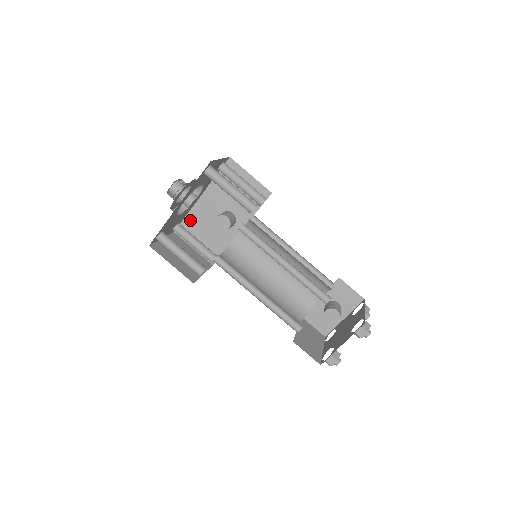
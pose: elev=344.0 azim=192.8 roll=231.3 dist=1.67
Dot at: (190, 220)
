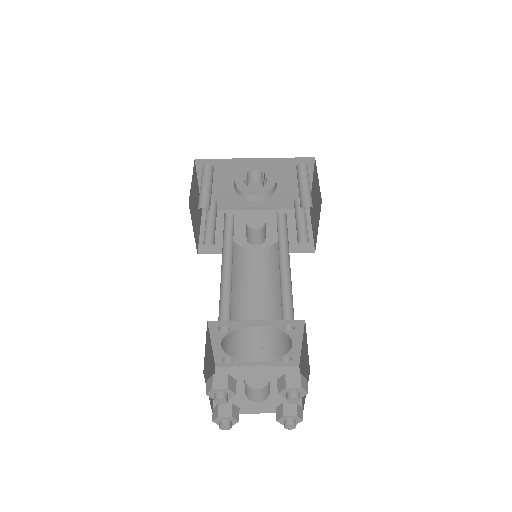
Dot at: occluded
